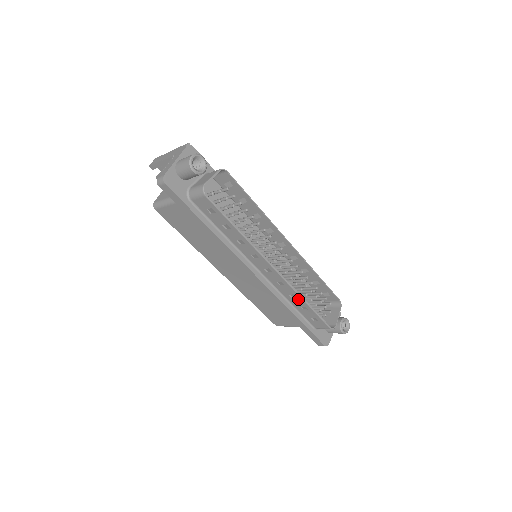
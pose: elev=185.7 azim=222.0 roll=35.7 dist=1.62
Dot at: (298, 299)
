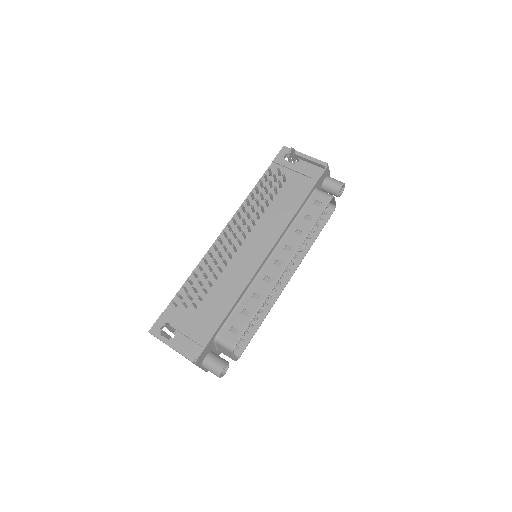
Dot at: (306, 245)
